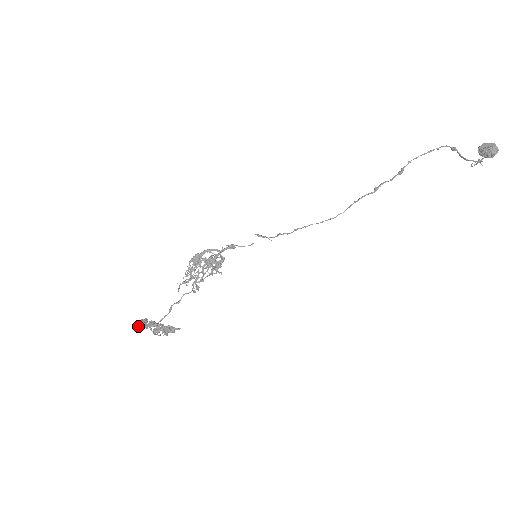
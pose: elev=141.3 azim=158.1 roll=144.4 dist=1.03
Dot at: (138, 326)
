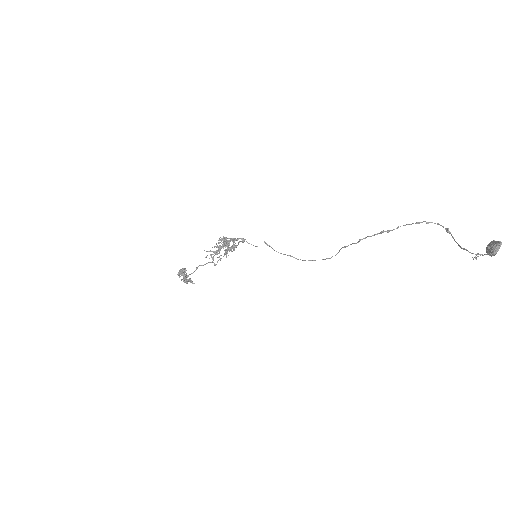
Dot at: (179, 271)
